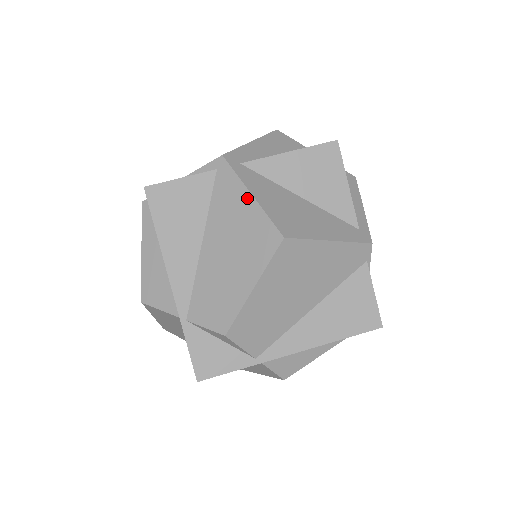
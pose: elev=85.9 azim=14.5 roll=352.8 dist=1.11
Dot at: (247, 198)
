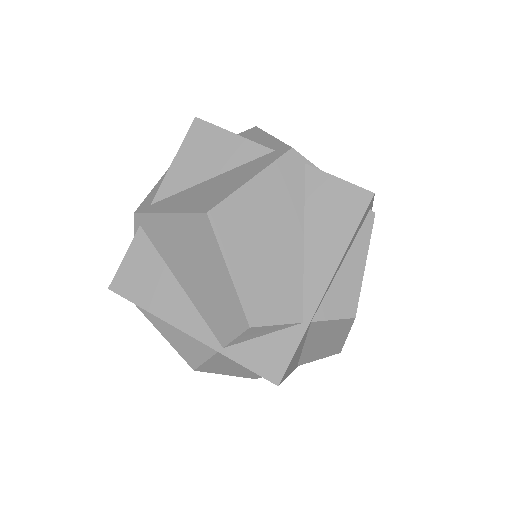
Dot at: (168, 219)
